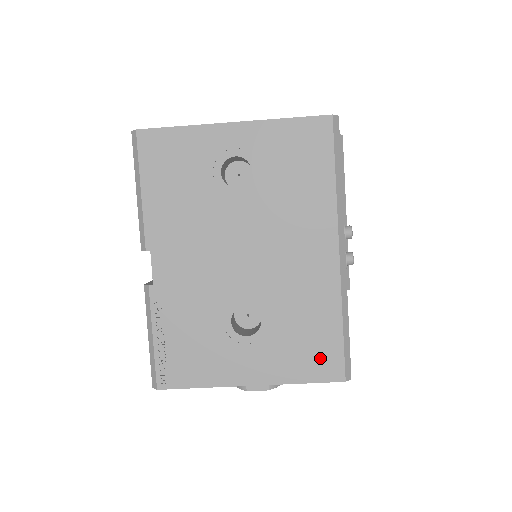
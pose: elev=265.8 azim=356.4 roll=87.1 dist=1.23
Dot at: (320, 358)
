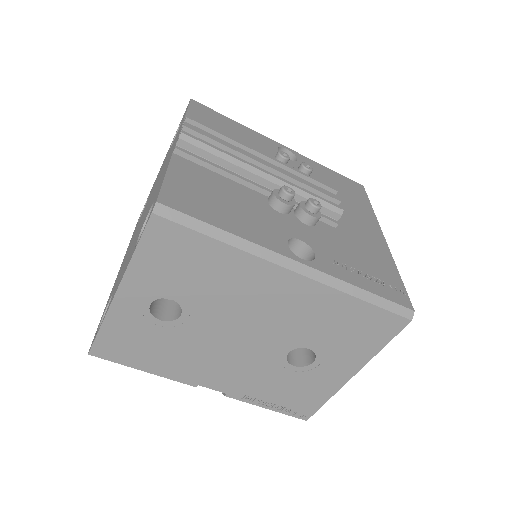
Dot at: (375, 328)
